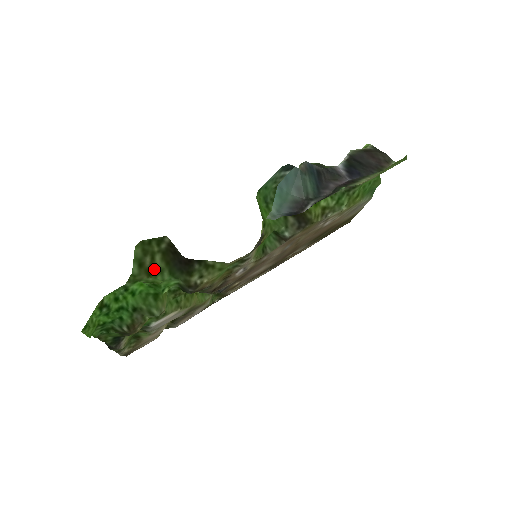
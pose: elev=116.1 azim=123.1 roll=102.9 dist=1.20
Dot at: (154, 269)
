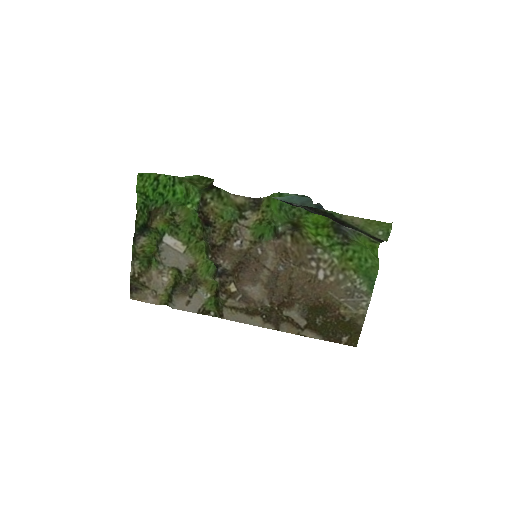
Dot at: (194, 184)
